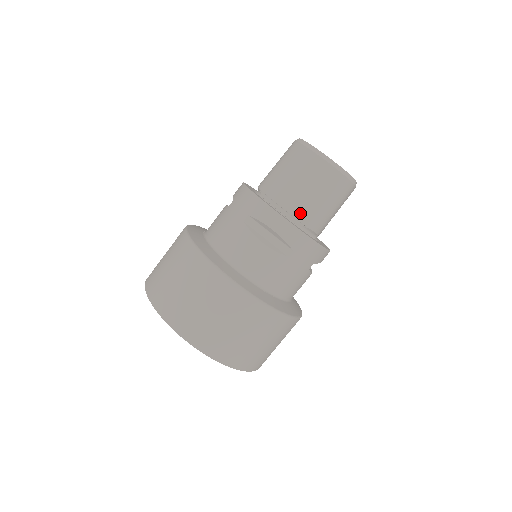
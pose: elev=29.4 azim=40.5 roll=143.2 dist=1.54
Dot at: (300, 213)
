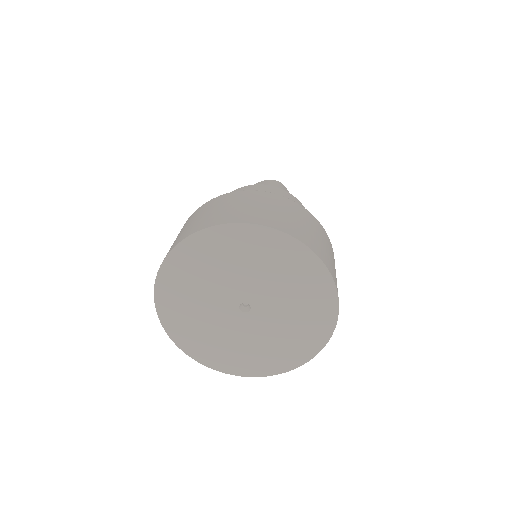
Dot at: occluded
